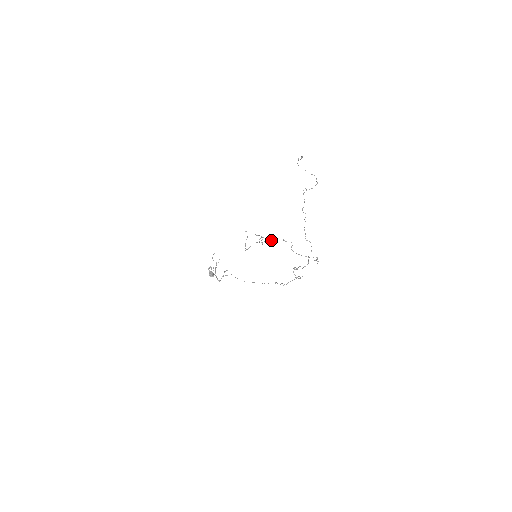
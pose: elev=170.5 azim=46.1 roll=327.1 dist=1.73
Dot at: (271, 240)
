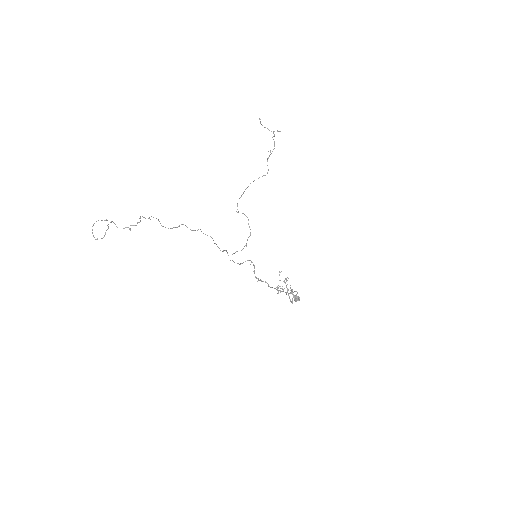
Dot at: (137, 222)
